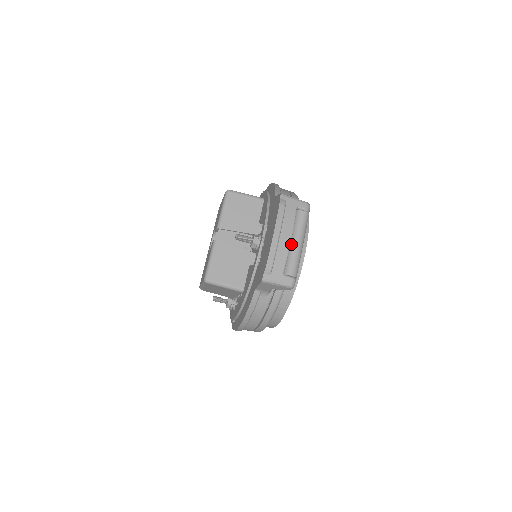
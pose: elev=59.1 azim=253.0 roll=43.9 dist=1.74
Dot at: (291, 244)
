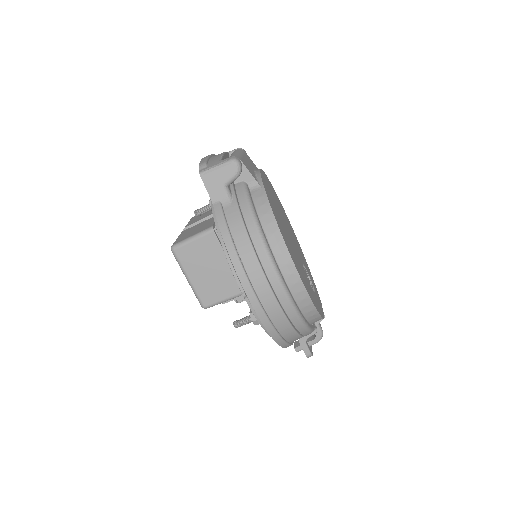
Dot at: occluded
